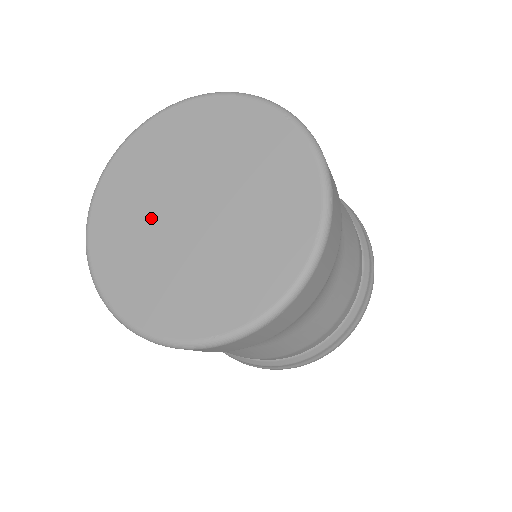
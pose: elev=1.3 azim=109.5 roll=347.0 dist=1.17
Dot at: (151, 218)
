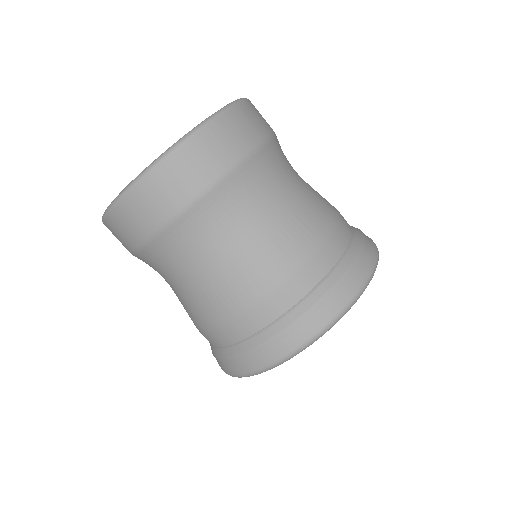
Dot at: occluded
